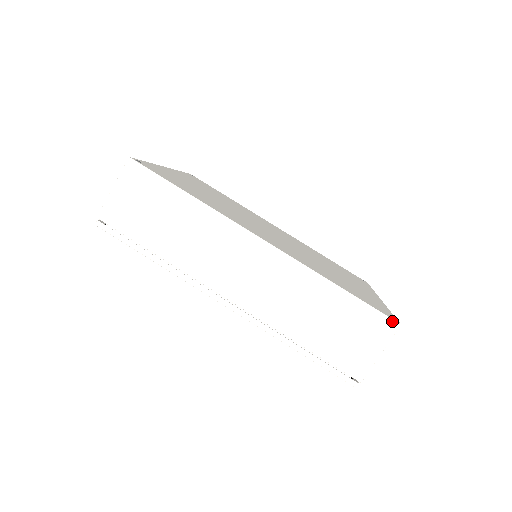
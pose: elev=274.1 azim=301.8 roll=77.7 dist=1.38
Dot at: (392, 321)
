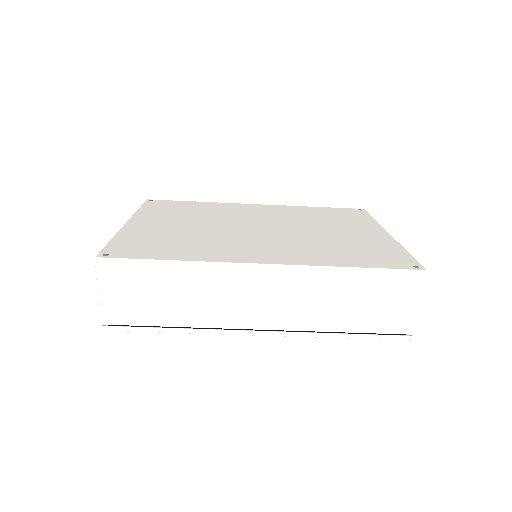
Dot at: (417, 272)
